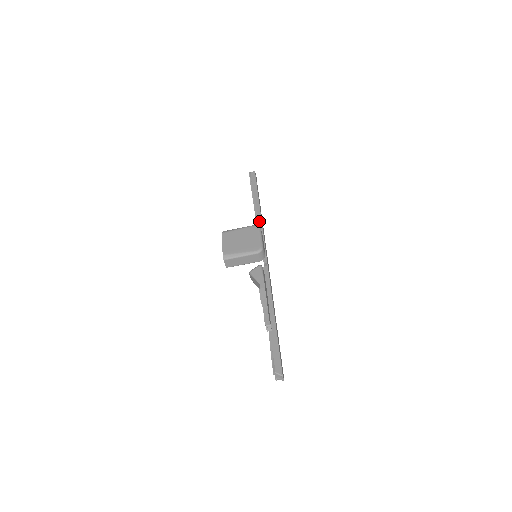
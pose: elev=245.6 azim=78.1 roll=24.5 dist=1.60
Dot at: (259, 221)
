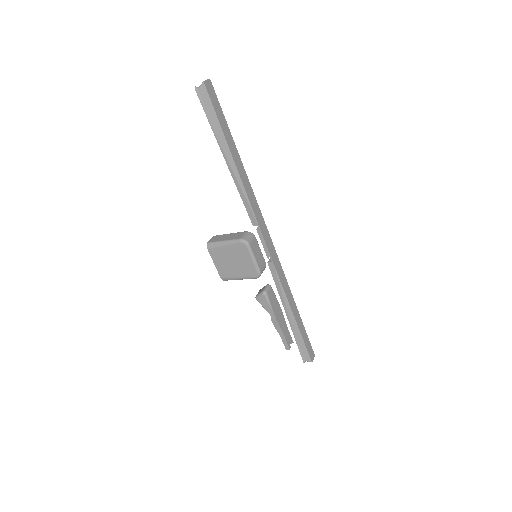
Dot at: (243, 196)
